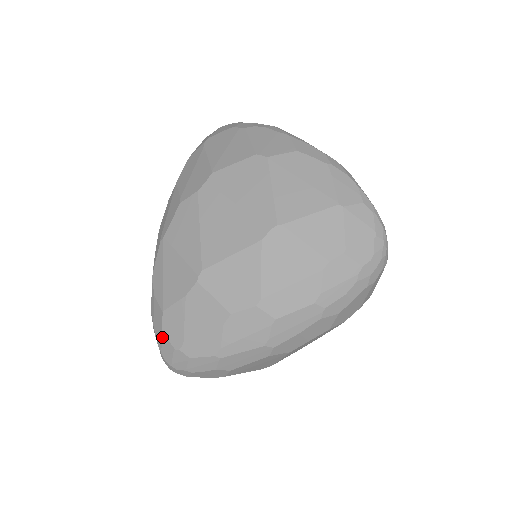
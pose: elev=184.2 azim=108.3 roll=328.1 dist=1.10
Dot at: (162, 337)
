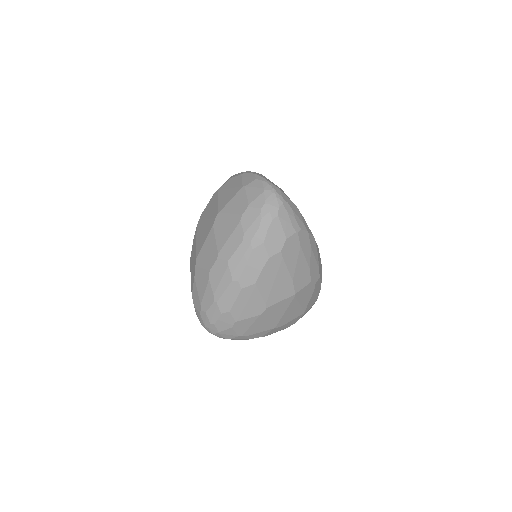
Dot at: (196, 311)
